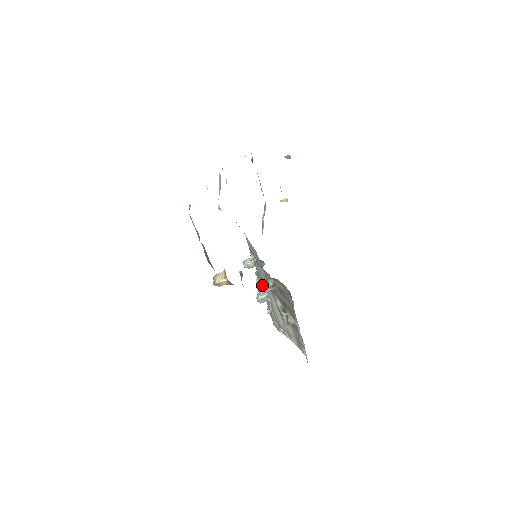
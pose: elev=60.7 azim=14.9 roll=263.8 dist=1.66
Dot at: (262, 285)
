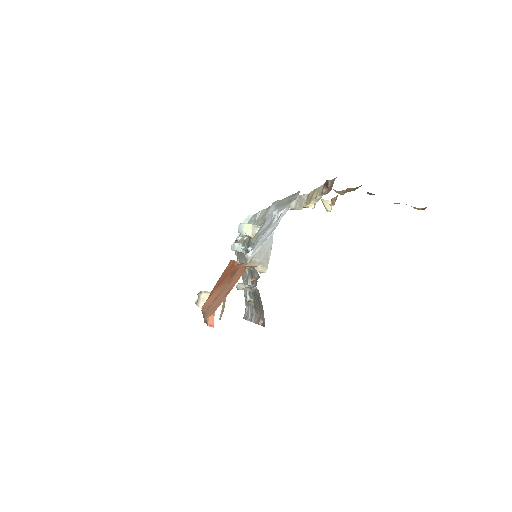
Dot at: occluded
